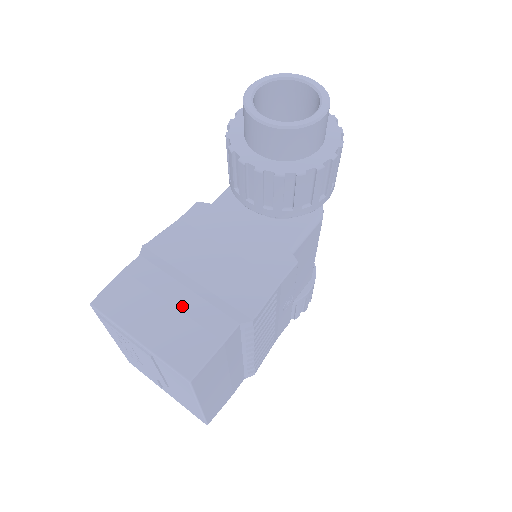
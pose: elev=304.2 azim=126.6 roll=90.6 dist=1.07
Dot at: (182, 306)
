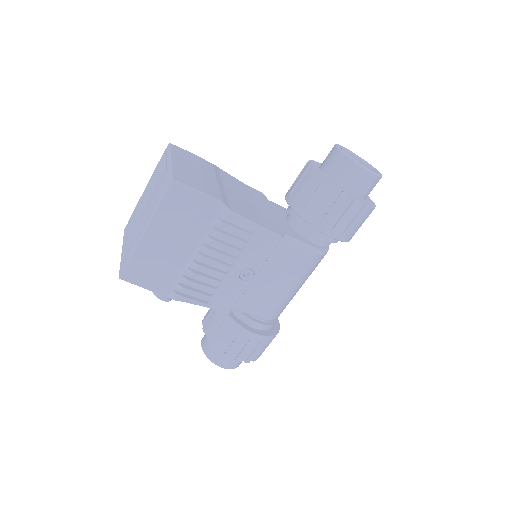
Dot at: (207, 178)
